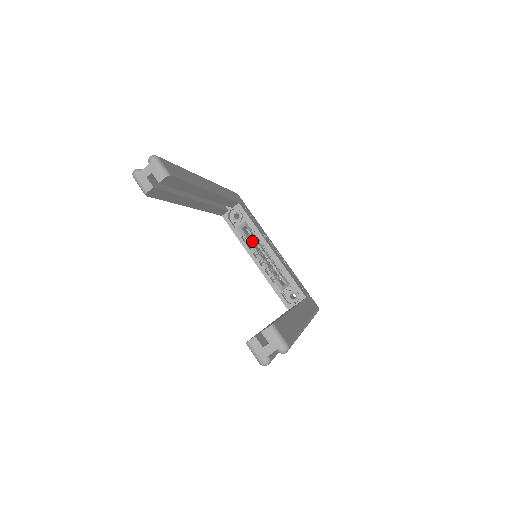
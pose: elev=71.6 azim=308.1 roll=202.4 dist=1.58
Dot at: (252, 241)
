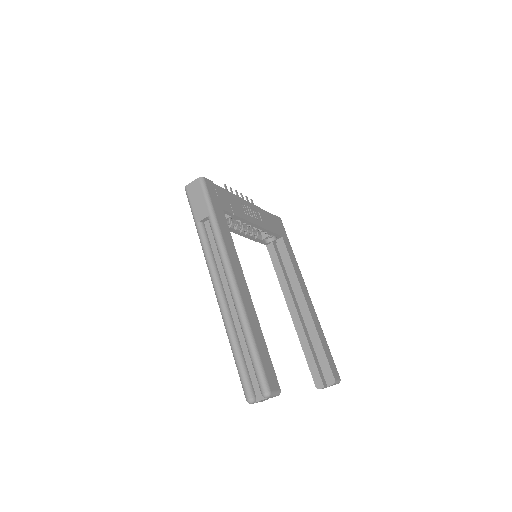
Dot at: occluded
